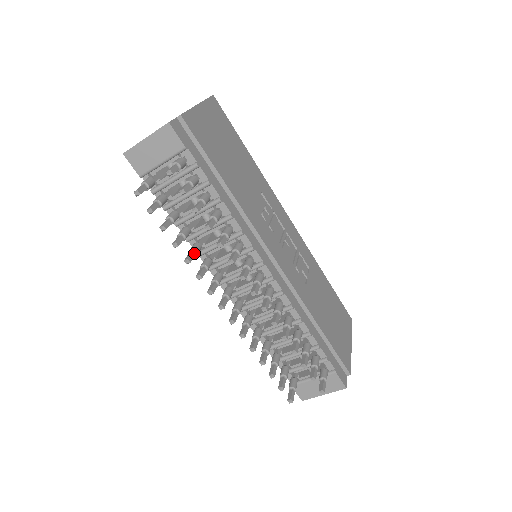
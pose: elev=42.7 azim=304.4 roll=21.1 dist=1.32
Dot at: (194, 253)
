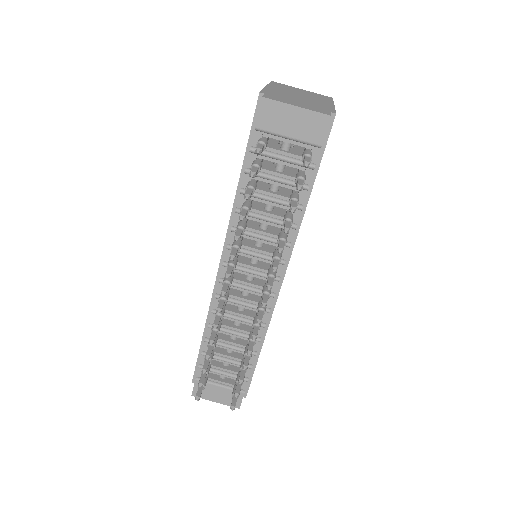
Dot at: (242, 232)
